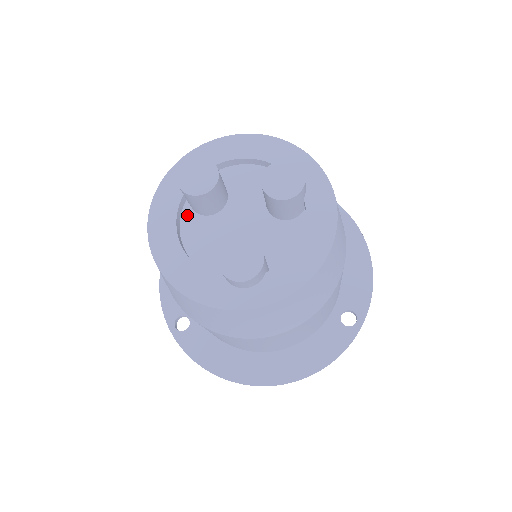
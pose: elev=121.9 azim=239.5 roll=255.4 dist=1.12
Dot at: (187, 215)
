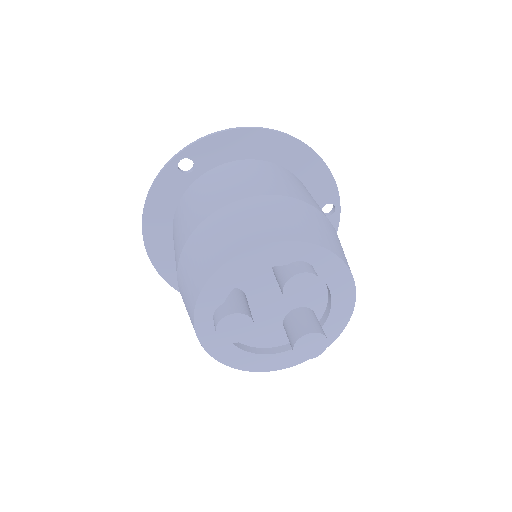
Dot at: occluded
